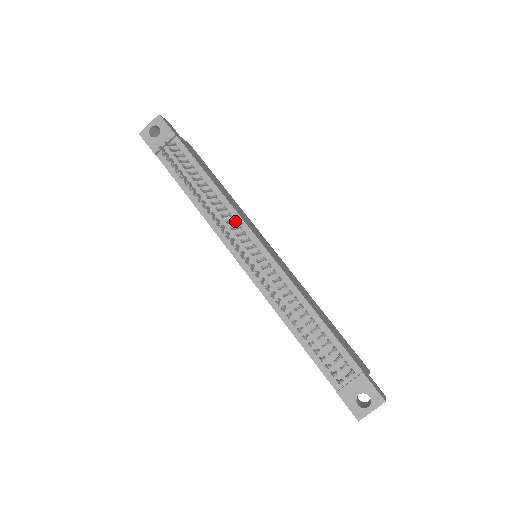
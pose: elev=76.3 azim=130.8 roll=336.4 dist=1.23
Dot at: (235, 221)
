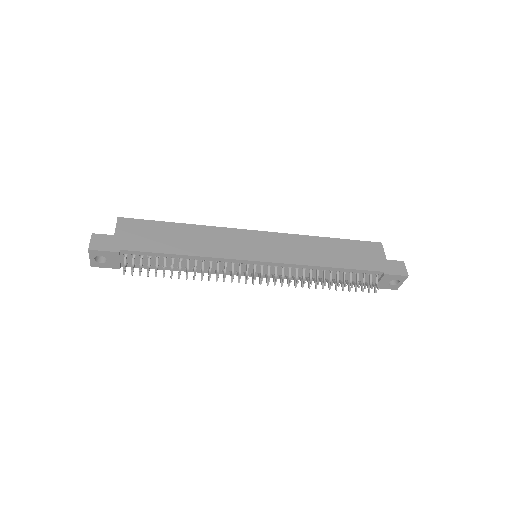
Dot at: (226, 263)
